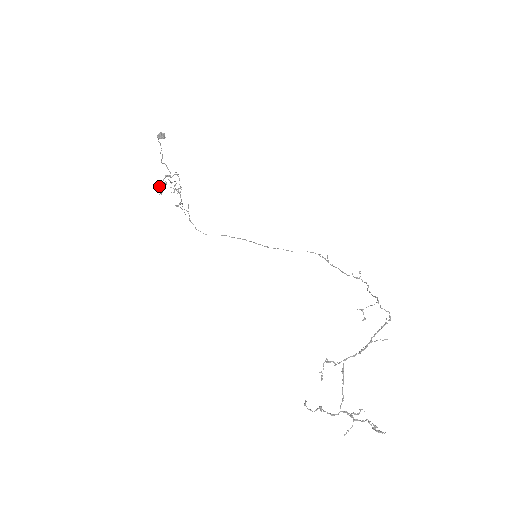
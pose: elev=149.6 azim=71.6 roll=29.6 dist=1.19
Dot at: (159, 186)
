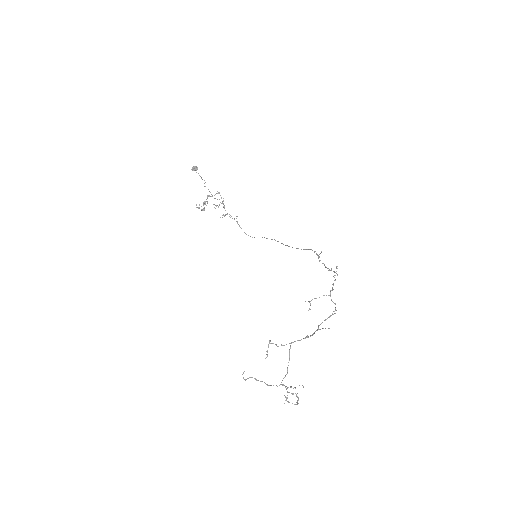
Dot at: (199, 205)
